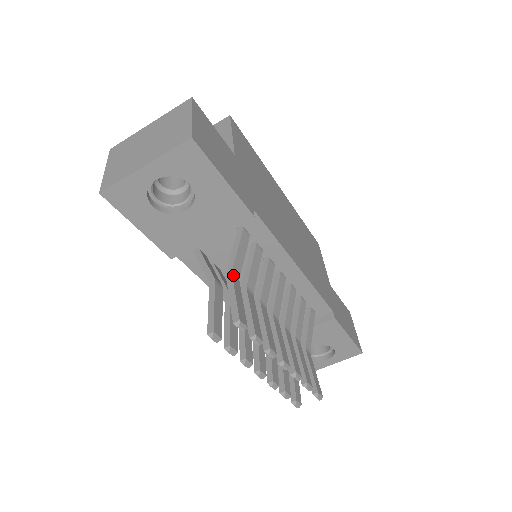
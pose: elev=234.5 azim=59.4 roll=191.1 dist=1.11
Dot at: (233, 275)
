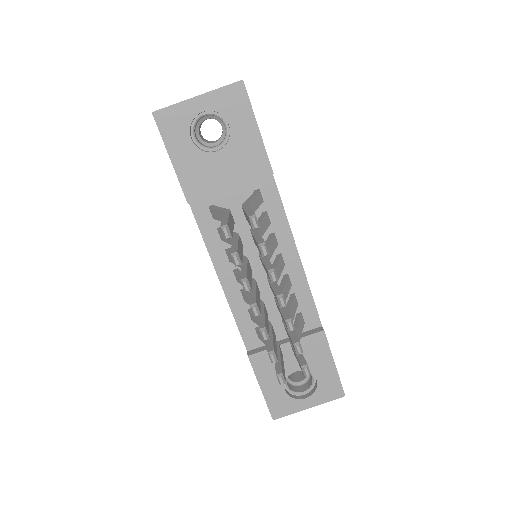
Dot at: occluded
